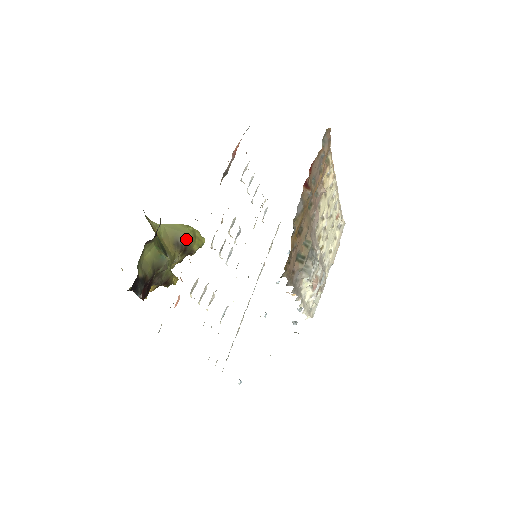
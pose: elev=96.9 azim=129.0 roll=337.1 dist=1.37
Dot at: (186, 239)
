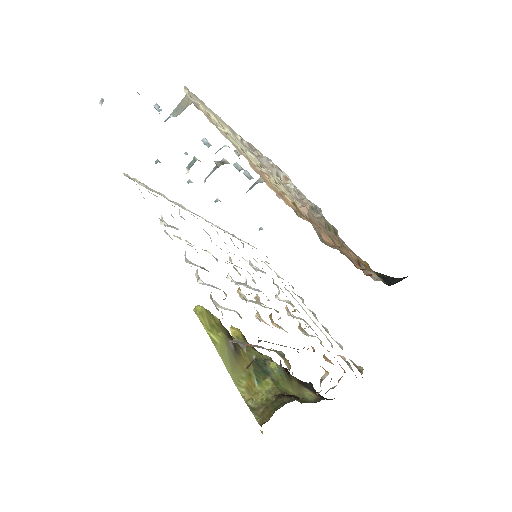
Dot at: occluded
